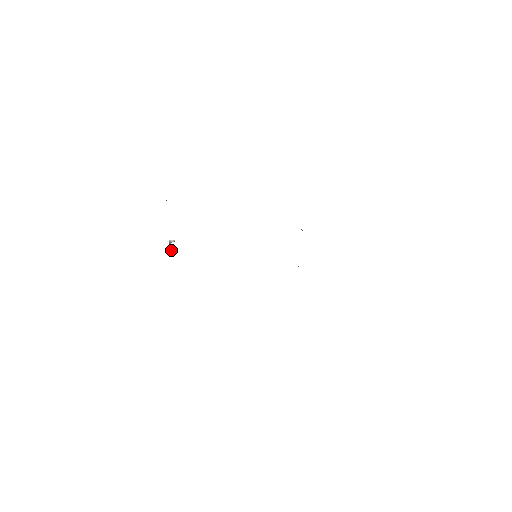
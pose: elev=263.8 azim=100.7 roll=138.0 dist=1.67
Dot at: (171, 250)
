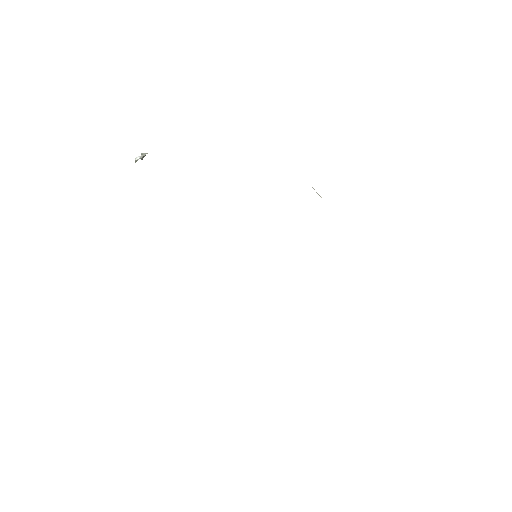
Dot at: (142, 157)
